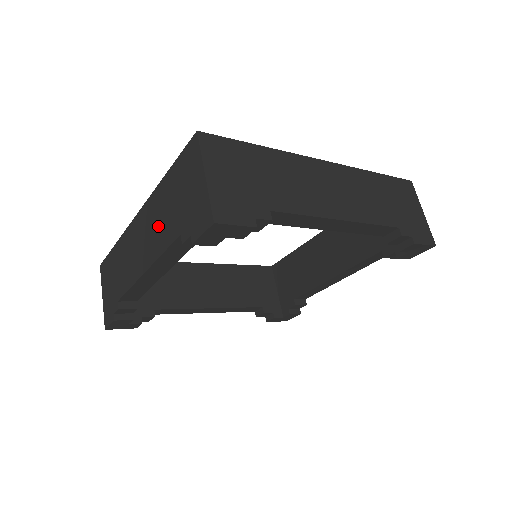
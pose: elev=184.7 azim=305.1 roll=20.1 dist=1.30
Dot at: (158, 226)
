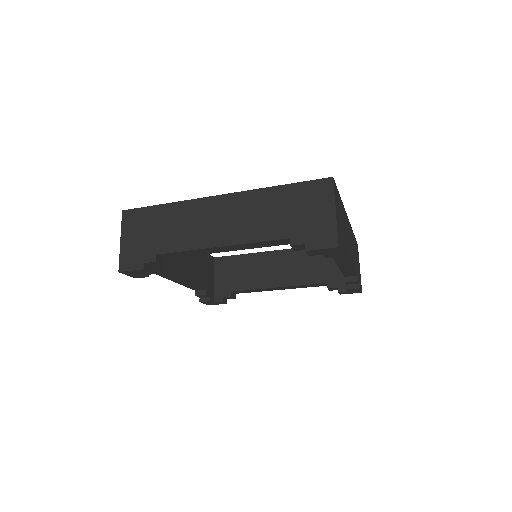
Dot at: (255, 219)
